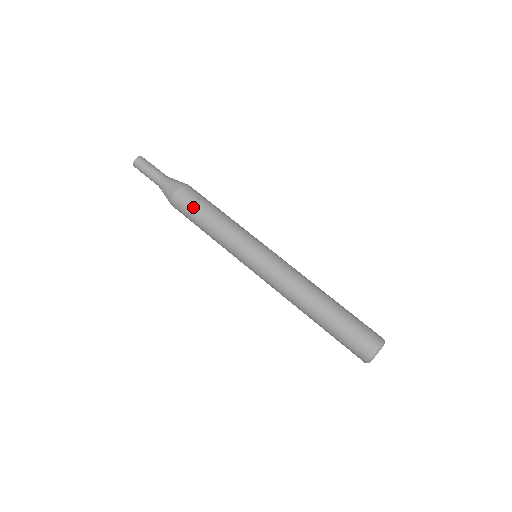
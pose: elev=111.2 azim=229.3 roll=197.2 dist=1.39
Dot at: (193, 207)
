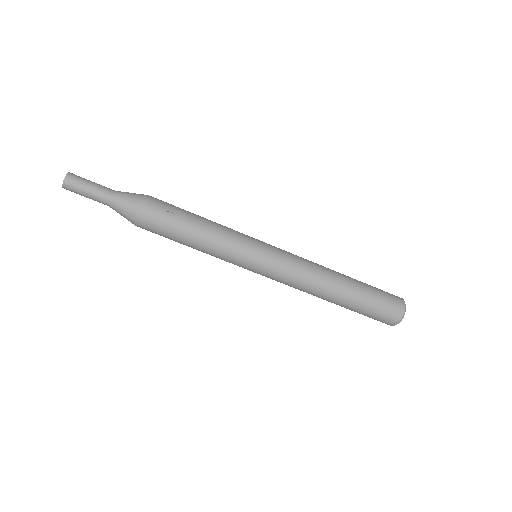
Dot at: (168, 228)
